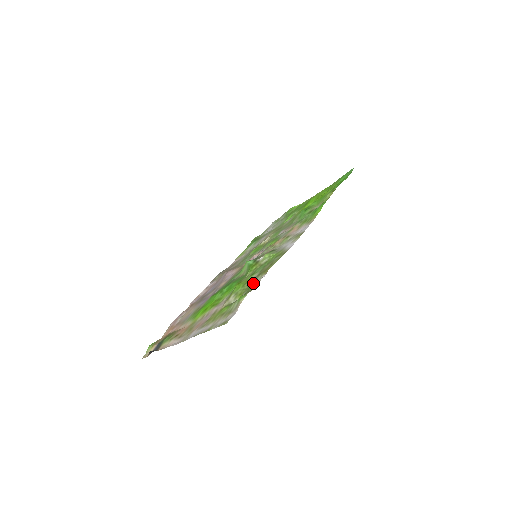
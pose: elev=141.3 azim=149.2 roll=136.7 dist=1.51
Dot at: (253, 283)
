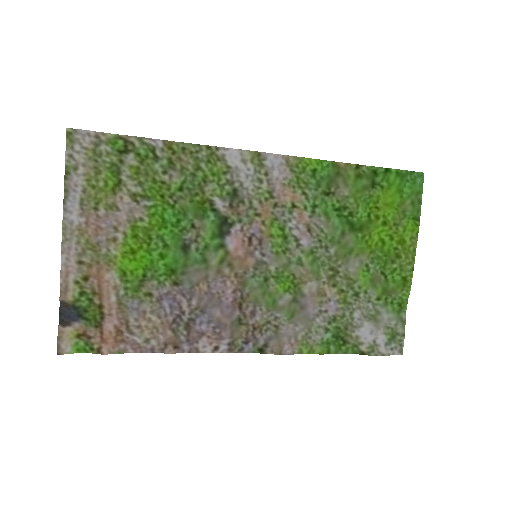
Dot at: (151, 157)
